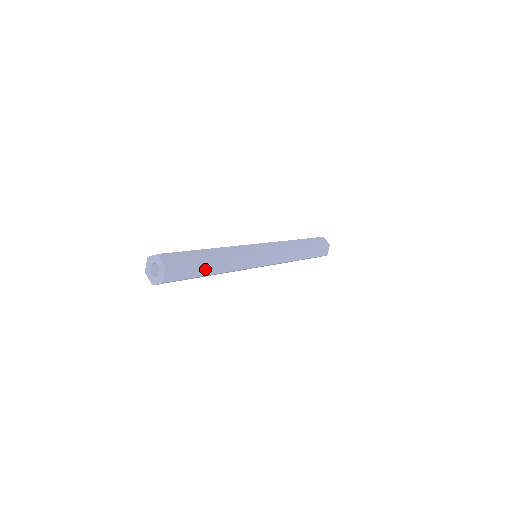
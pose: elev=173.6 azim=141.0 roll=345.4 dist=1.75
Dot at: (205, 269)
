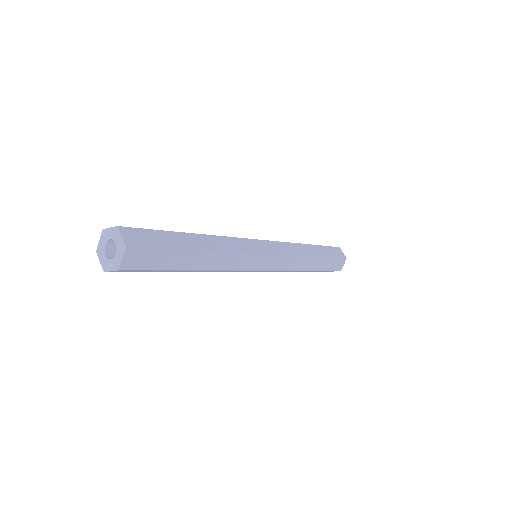
Dot at: (185, 242)
